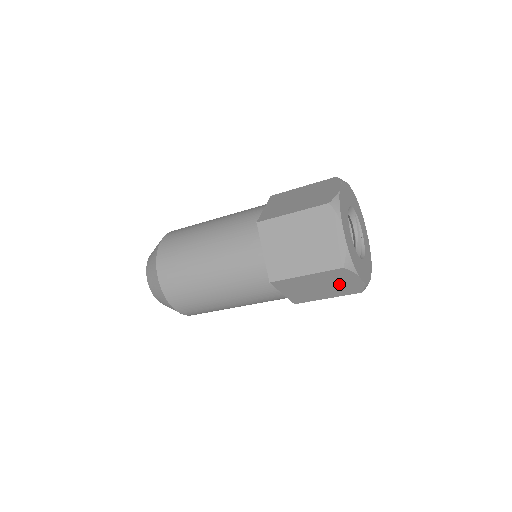
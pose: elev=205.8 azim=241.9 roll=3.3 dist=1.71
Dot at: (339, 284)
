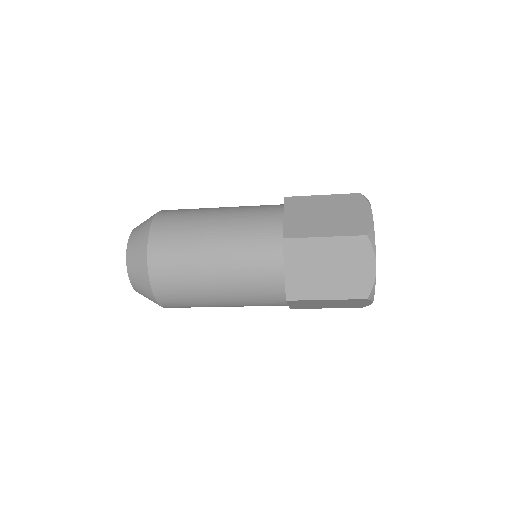
Dot at: (348, 304)
